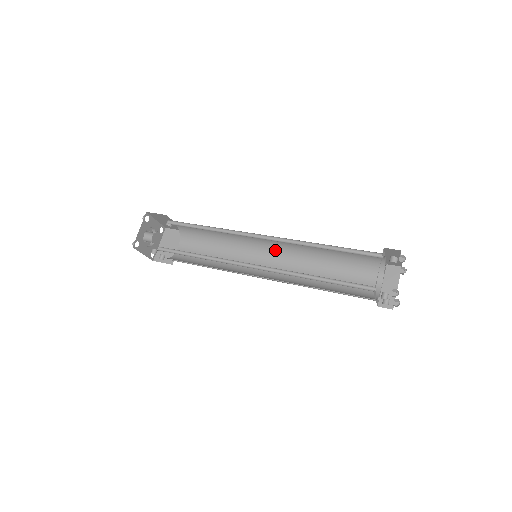
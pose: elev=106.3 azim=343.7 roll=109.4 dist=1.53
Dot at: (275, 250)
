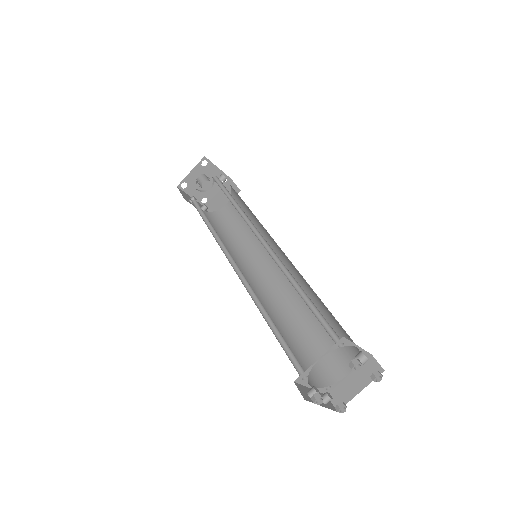
Dot at: (284, 260)
